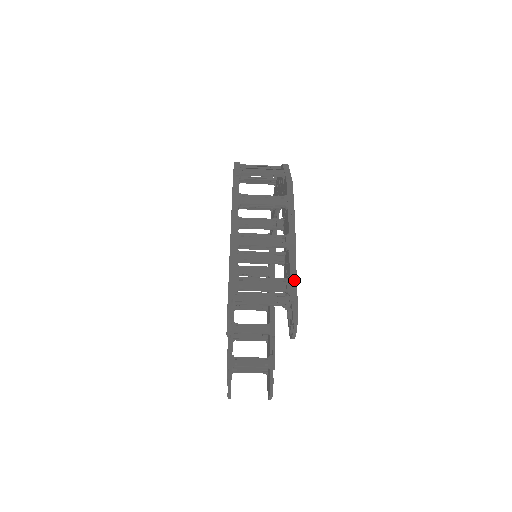
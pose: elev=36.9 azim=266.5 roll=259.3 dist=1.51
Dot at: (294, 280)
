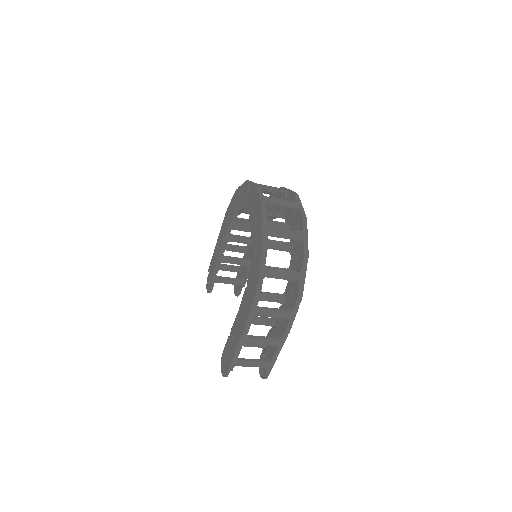
Dot at: (273, 364)
